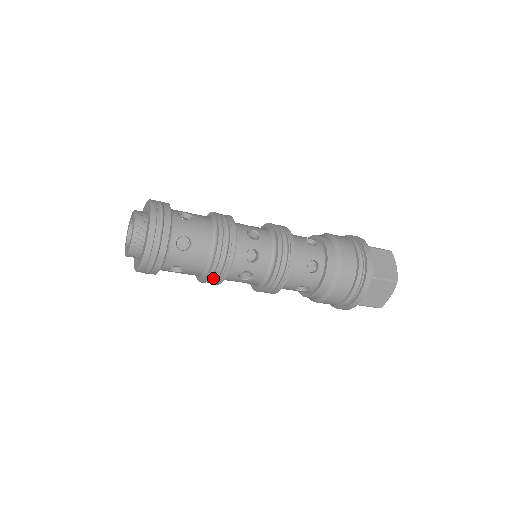
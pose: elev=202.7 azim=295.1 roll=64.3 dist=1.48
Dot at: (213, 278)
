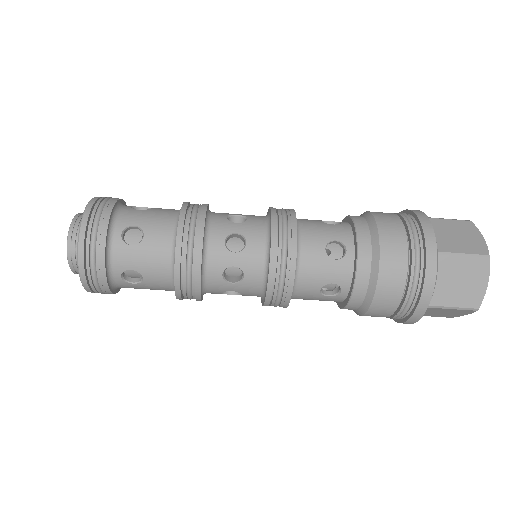
Dot at: (184, 283)
